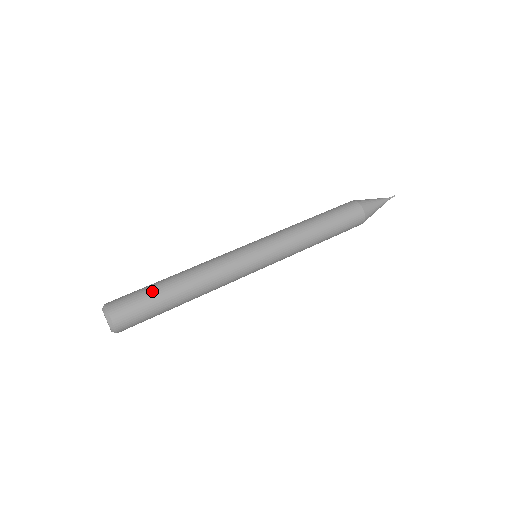
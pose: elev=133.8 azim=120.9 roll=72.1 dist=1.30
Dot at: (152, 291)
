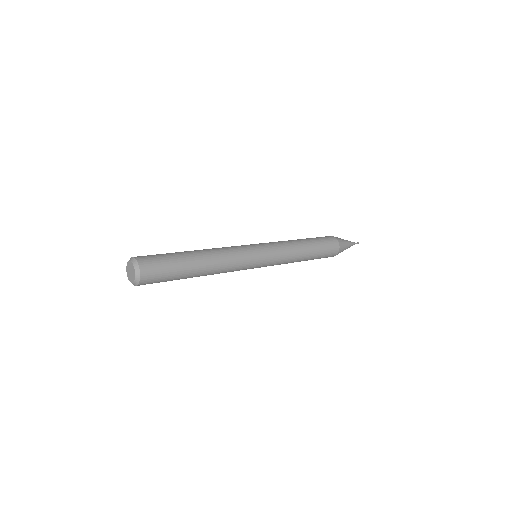
Dot at: (174, 254)
